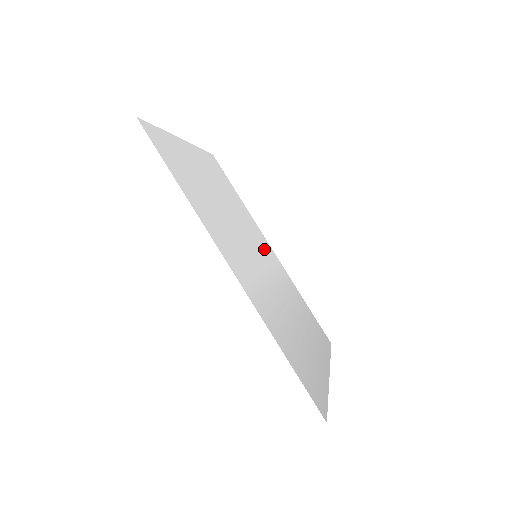
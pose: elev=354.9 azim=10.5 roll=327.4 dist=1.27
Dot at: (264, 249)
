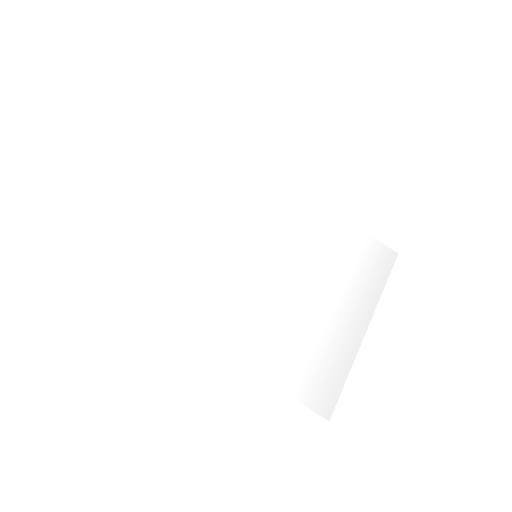
Dot at: (278, 215)
